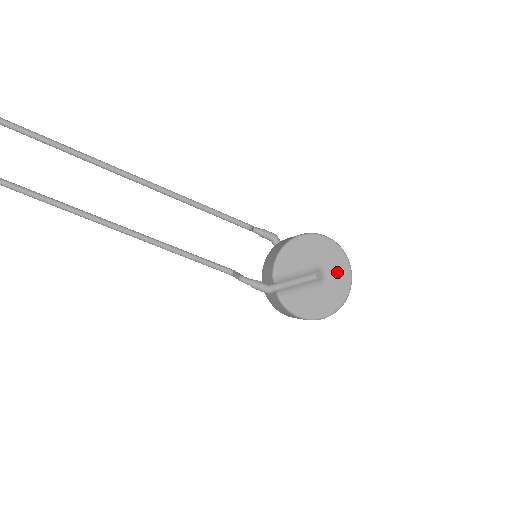
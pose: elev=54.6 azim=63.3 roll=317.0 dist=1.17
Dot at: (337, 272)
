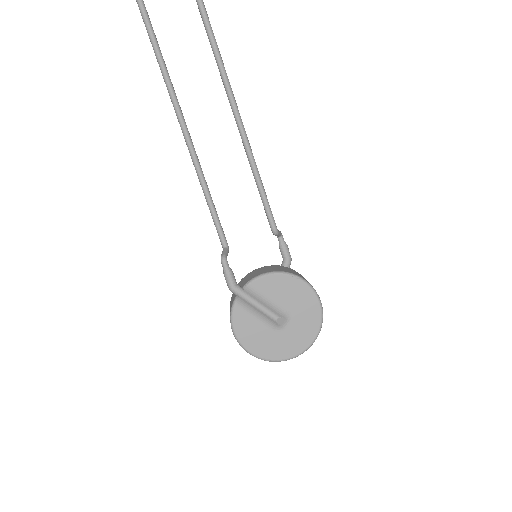
Dot at: (298, 335)
